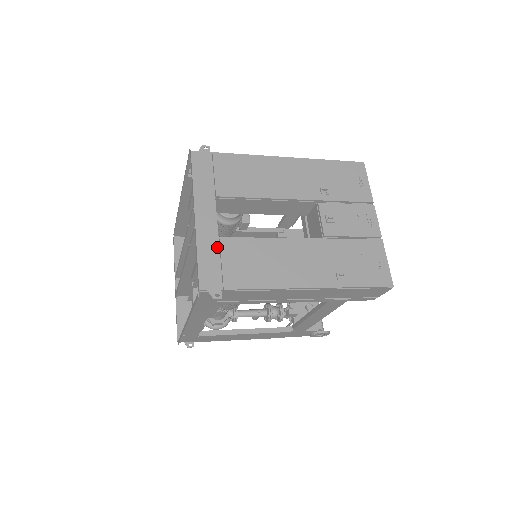
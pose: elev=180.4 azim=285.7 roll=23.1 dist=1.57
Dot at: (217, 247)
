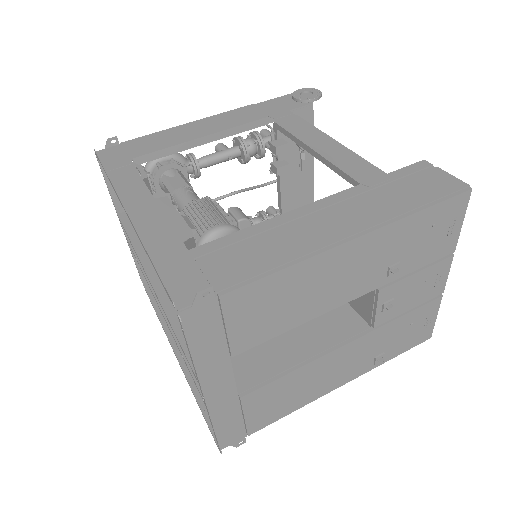
Dot at: (238, 408)
